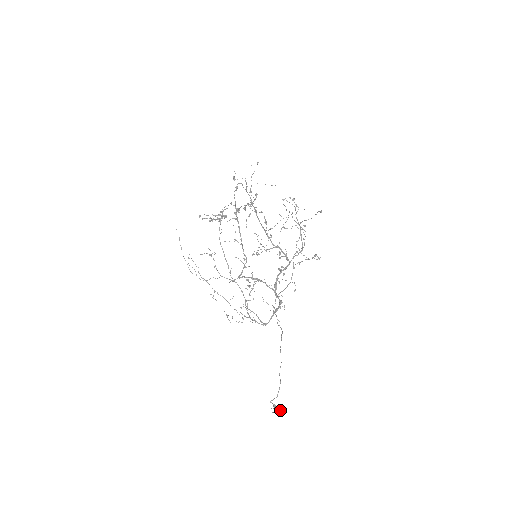
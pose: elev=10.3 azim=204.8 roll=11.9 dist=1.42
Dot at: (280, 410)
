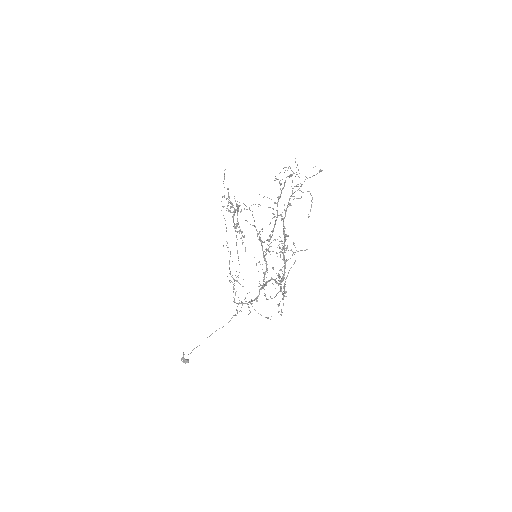
Dot at: (184, 362)
